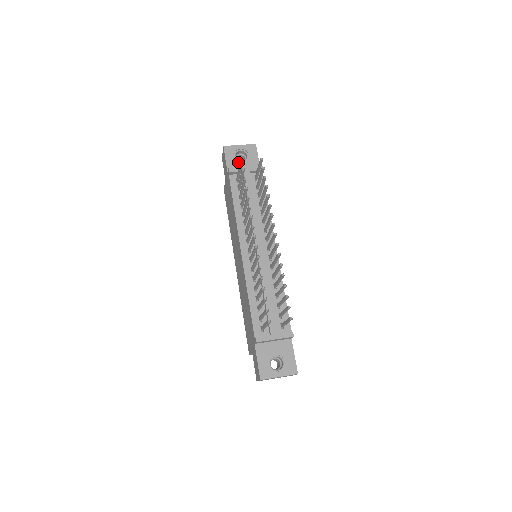
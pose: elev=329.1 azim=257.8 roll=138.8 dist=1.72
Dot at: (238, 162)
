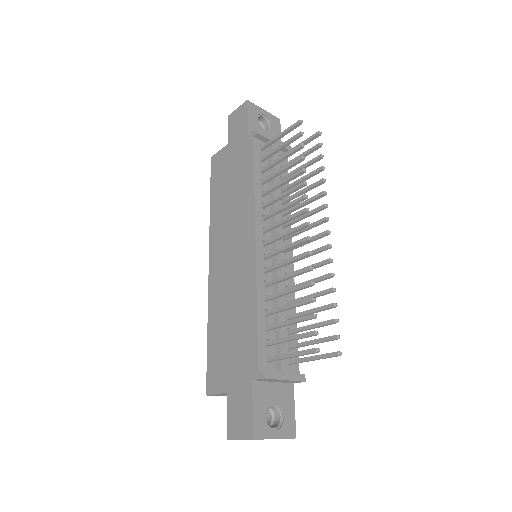
Dot at: (260, 128)
